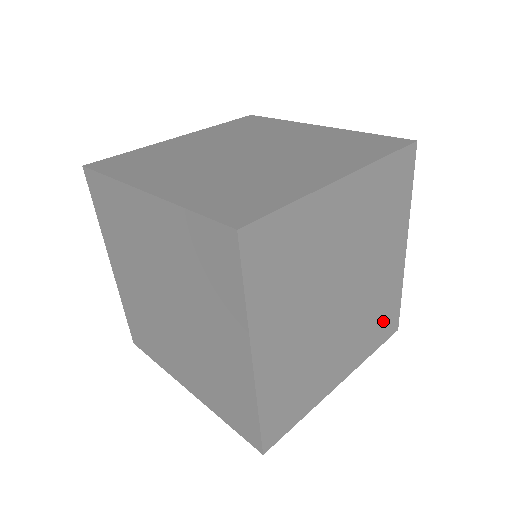
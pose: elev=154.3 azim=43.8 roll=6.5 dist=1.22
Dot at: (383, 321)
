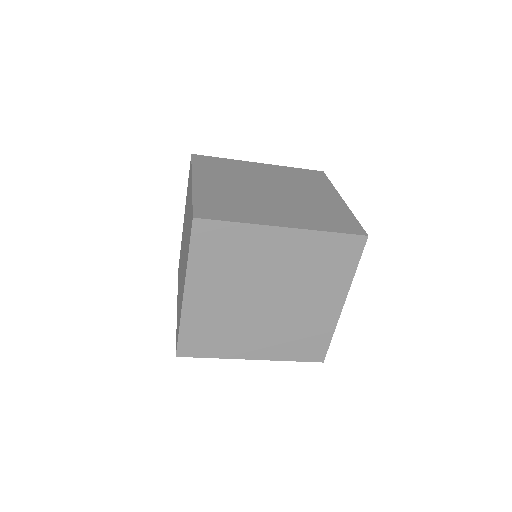
Dot at: occluded
